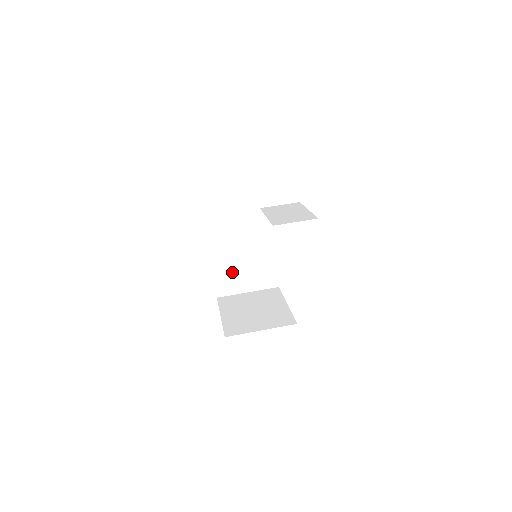
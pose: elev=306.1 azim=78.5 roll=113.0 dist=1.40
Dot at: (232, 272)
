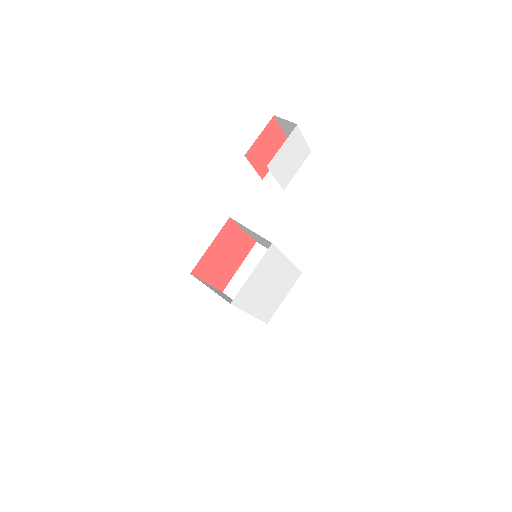
Dot at: occluded
